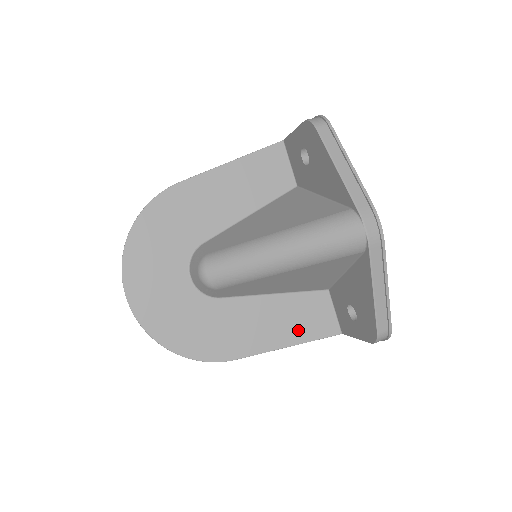
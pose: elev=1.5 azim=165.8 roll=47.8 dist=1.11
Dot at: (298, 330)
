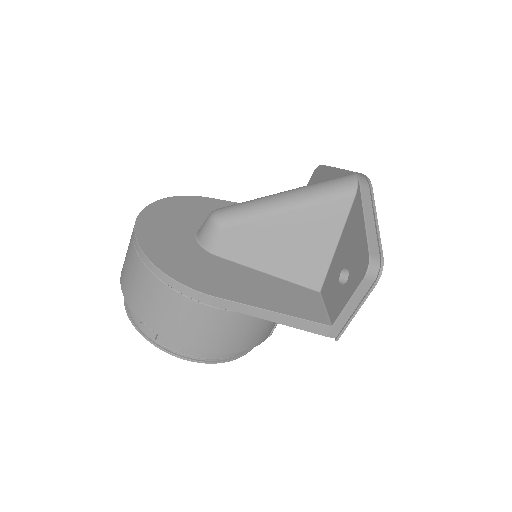
Dot at: (286, 304)
